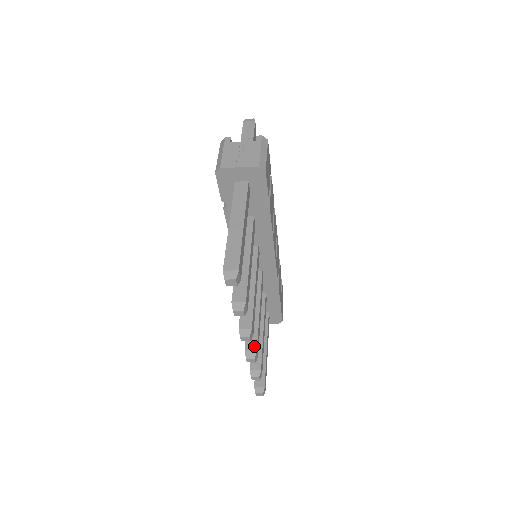
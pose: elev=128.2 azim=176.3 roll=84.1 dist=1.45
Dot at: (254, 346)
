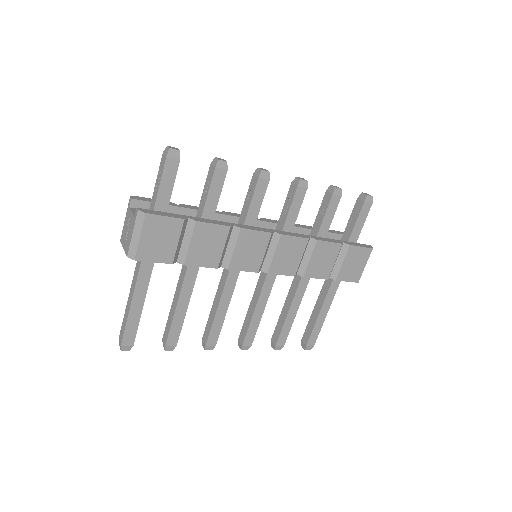
Dot at: (242, 340)
